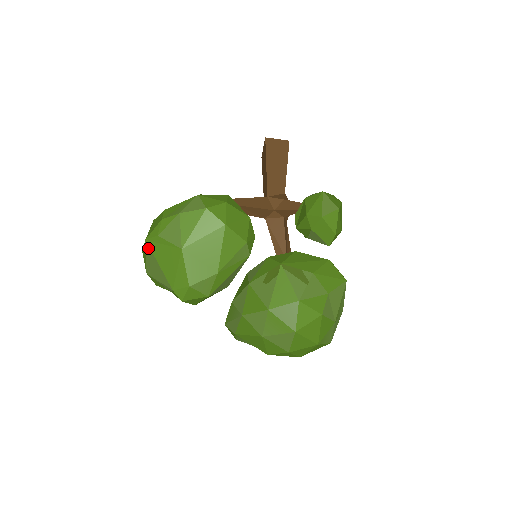
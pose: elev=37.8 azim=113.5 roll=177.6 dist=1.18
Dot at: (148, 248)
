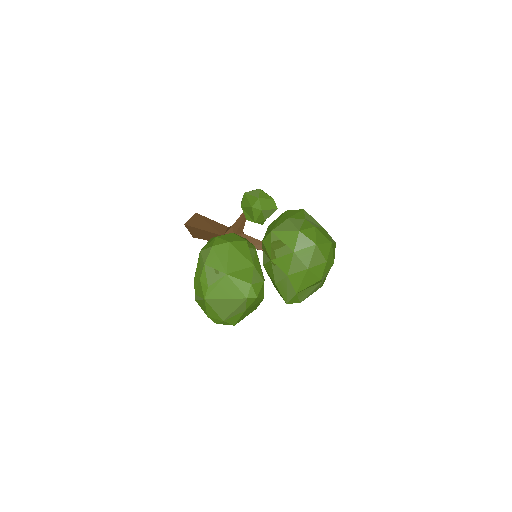
Dot at: (210, 301)
